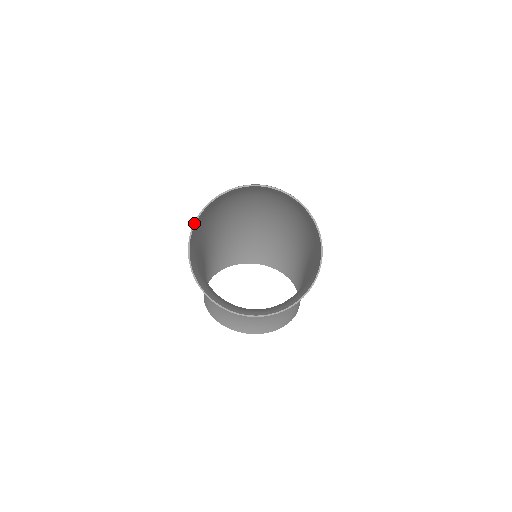
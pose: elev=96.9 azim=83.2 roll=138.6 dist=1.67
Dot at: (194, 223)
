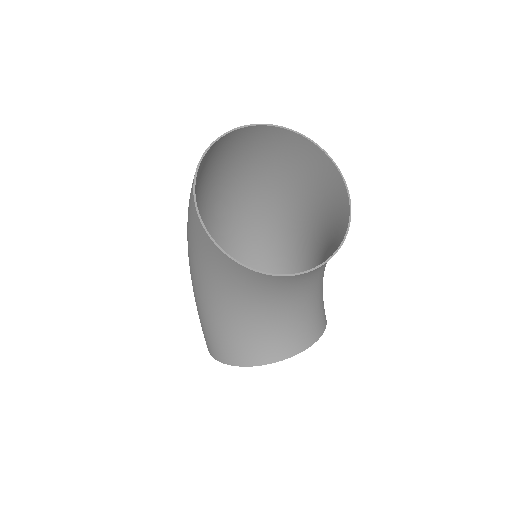
Dot at: (194, 195)
